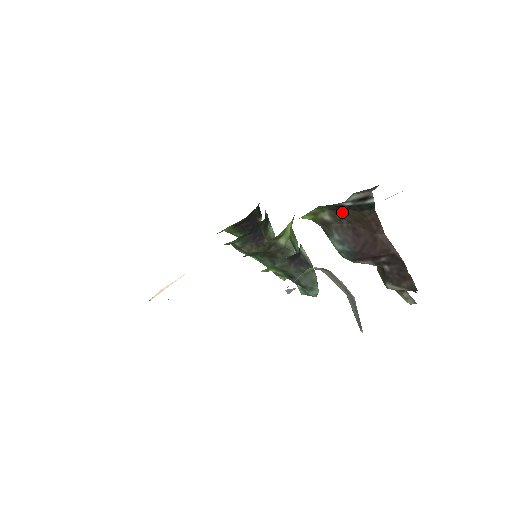
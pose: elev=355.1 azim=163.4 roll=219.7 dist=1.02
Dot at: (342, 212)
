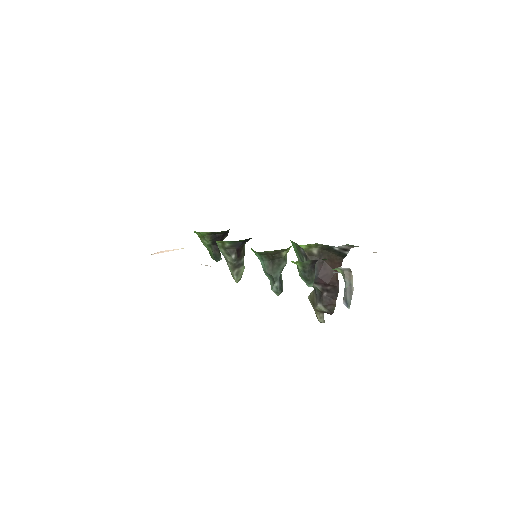
Dot at: (326, 252)
